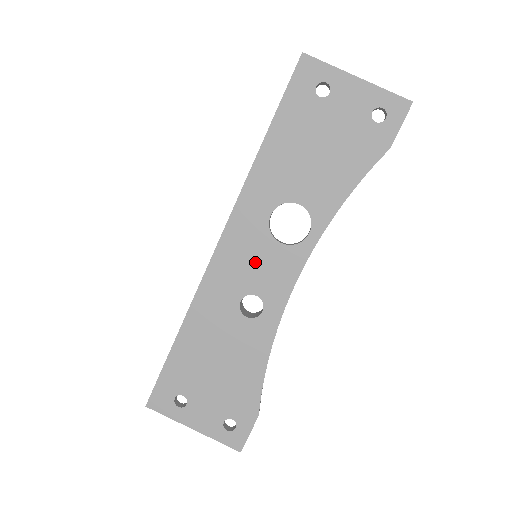
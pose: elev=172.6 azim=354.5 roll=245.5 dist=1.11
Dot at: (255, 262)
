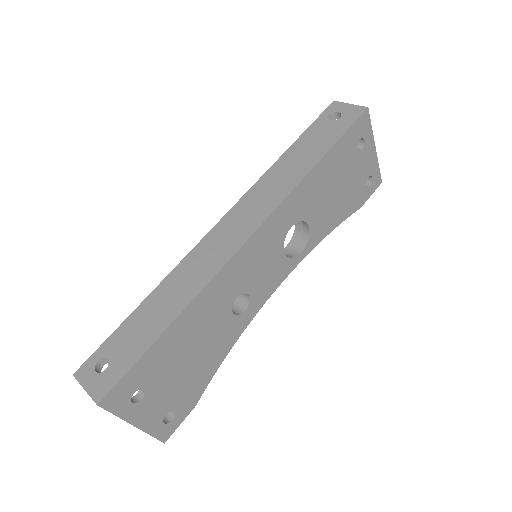
Dot at: (263, 265)
